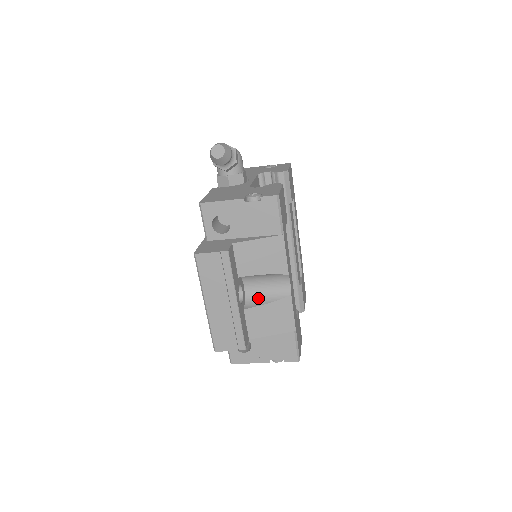
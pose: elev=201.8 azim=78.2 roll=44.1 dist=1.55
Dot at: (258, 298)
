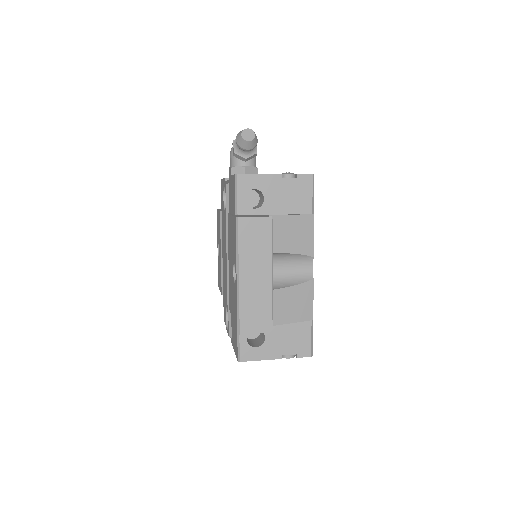
Dot at: (281, 281)
